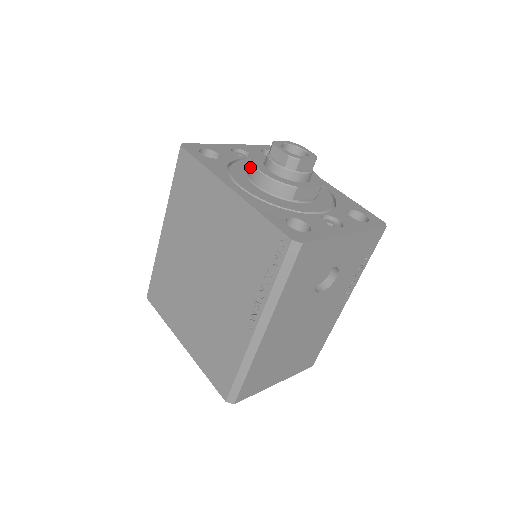
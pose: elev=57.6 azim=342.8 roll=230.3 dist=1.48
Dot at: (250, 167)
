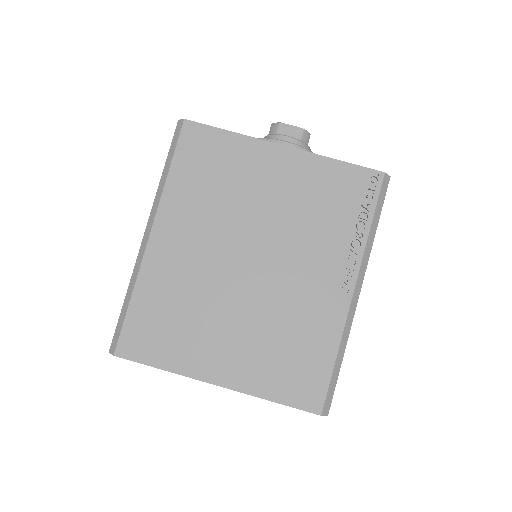
Dot at: occluded
